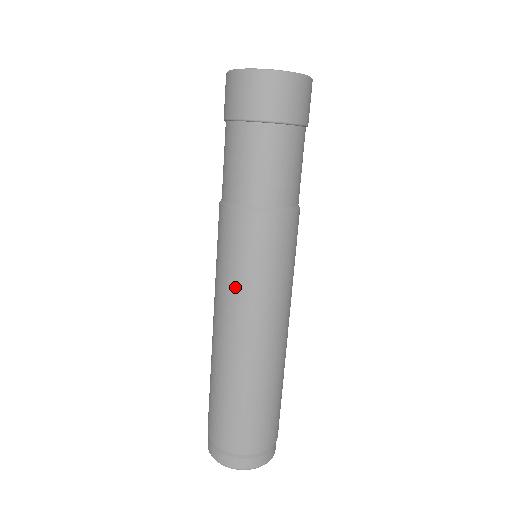
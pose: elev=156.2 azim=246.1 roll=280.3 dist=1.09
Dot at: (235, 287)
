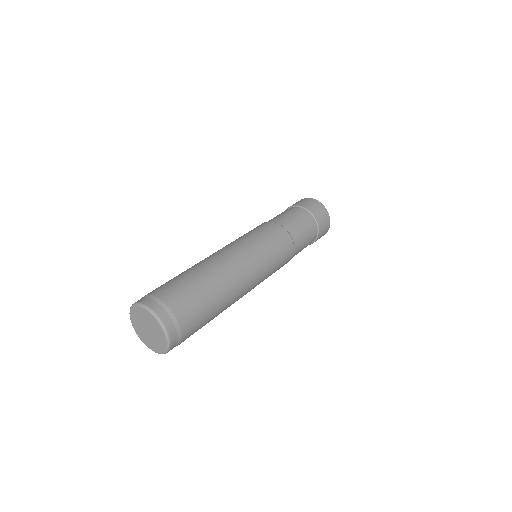
Dot at: (240, 239)
